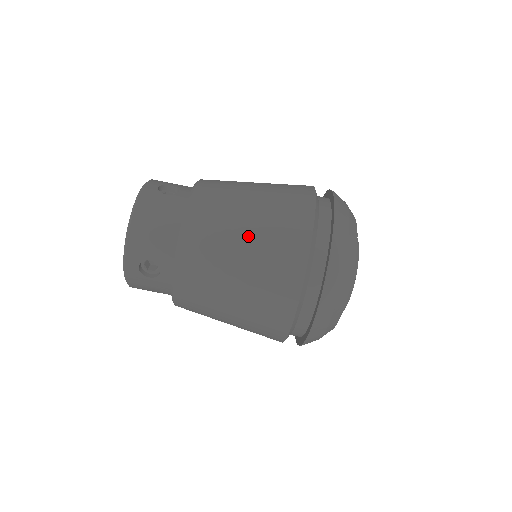
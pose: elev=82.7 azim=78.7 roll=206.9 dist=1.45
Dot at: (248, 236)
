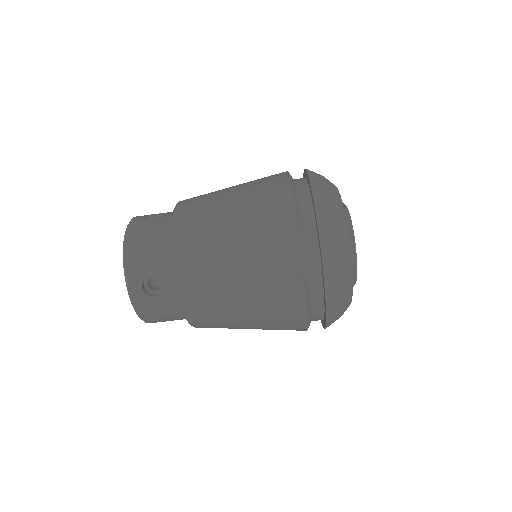
Dot at: (250, 325)
